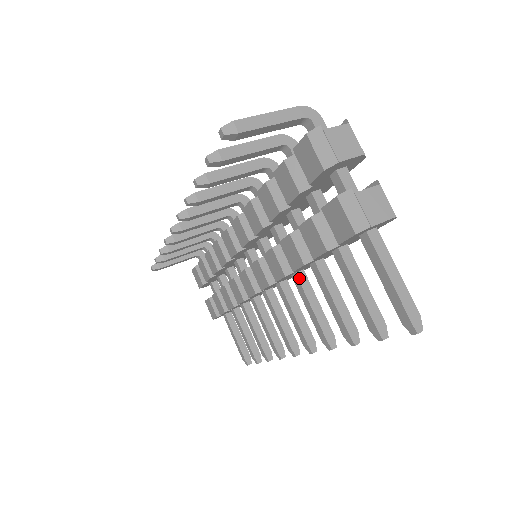
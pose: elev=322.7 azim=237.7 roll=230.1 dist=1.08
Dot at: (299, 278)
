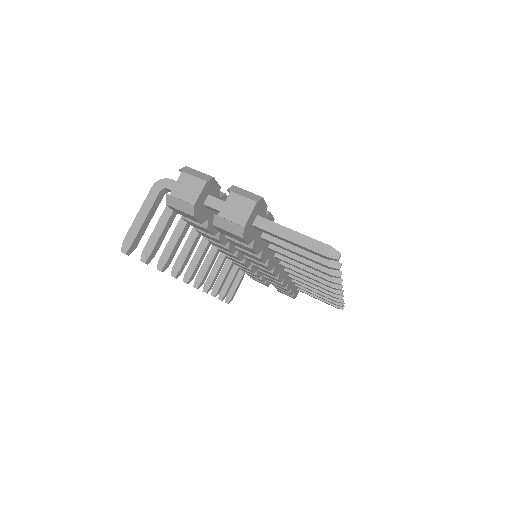
Dot at: (279, 257)
